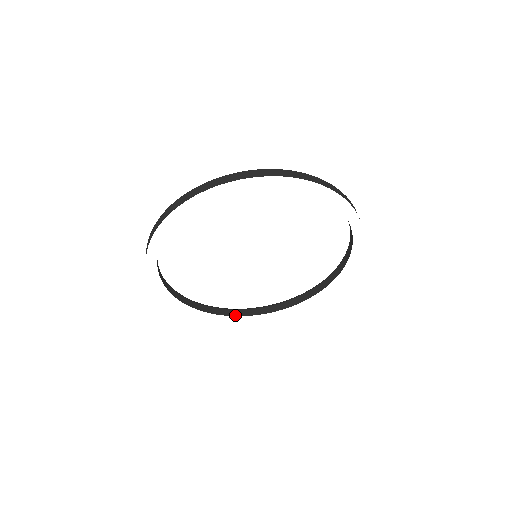
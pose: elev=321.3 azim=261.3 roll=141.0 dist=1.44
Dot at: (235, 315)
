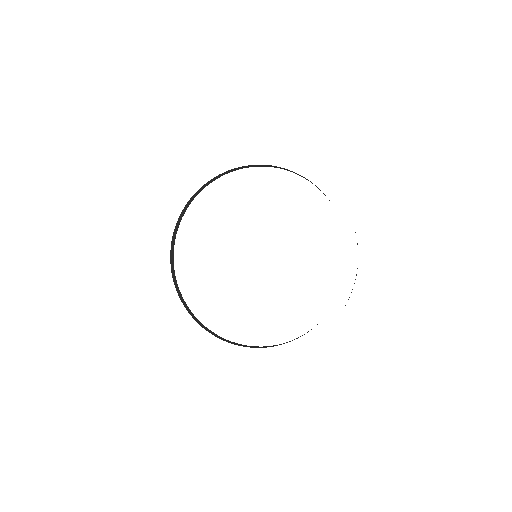
Dot at: (232, 343)
